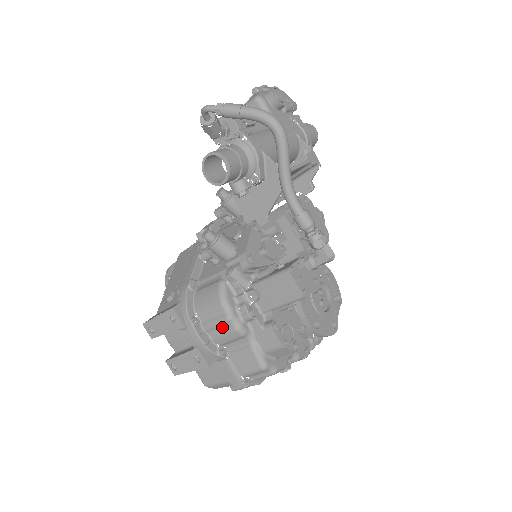
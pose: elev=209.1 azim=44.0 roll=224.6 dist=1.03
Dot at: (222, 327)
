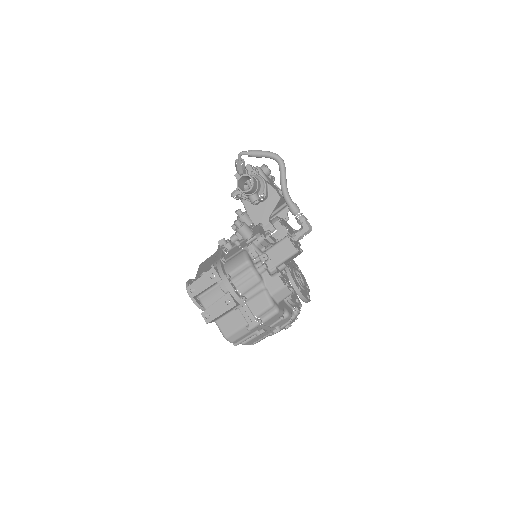
Dot at: (246, 277)
